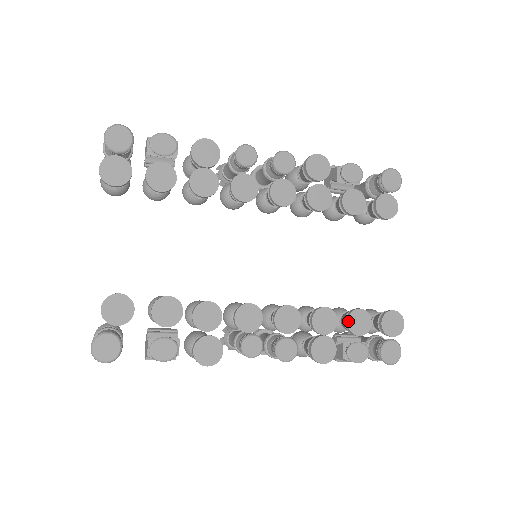
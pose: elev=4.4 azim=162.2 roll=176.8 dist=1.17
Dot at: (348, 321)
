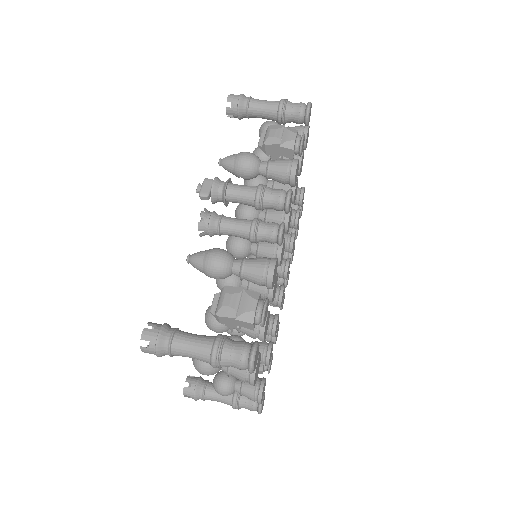
Dot at: occluded
